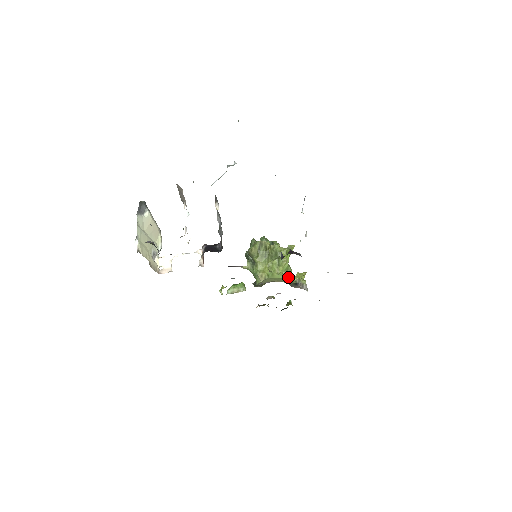
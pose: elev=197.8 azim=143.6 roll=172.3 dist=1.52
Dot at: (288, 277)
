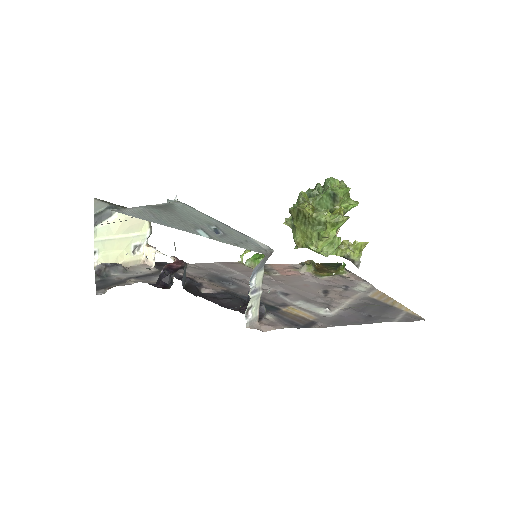
Dot at: (331, 252)
